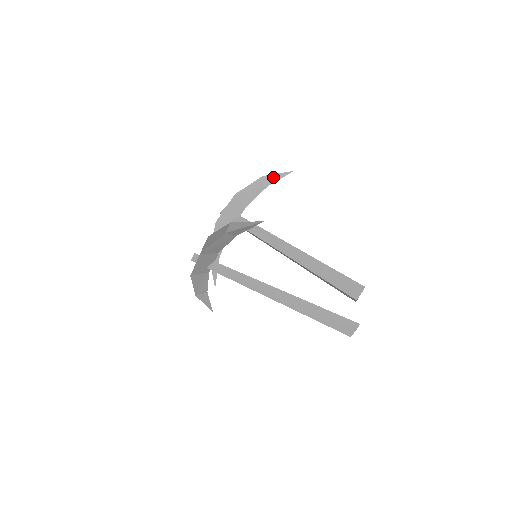
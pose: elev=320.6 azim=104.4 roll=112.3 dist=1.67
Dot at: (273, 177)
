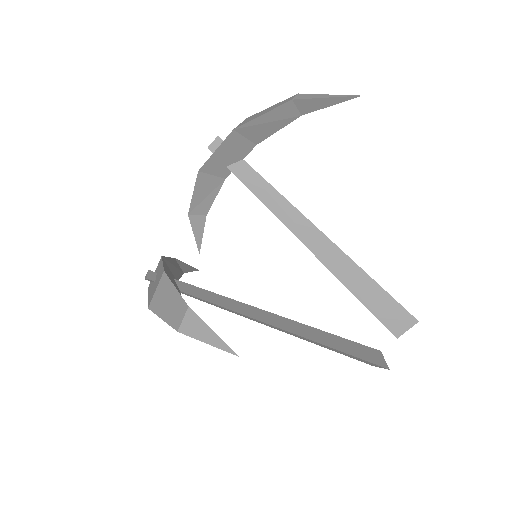
Dot at: (314, 102)
